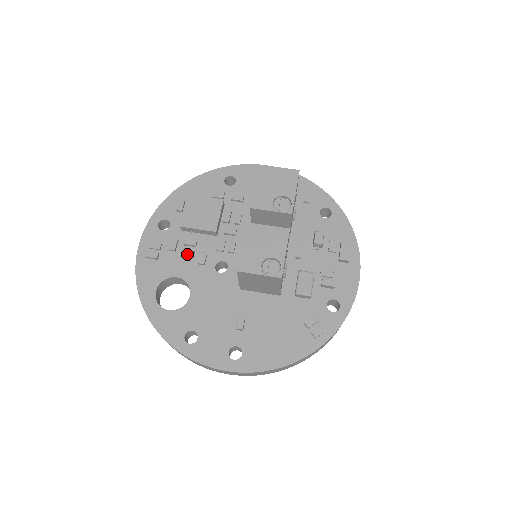
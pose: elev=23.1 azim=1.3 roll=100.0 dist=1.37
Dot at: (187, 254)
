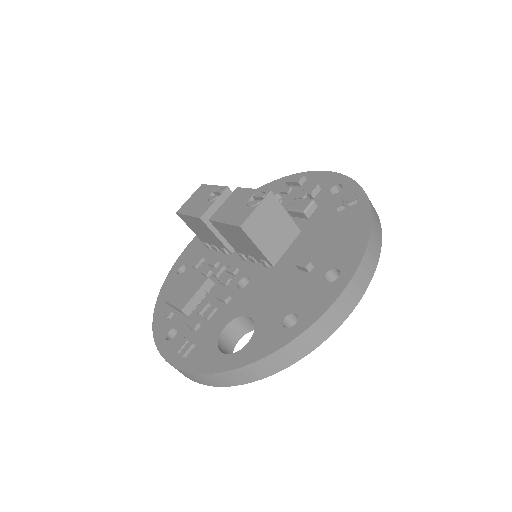
Dot at: (210, 312)
